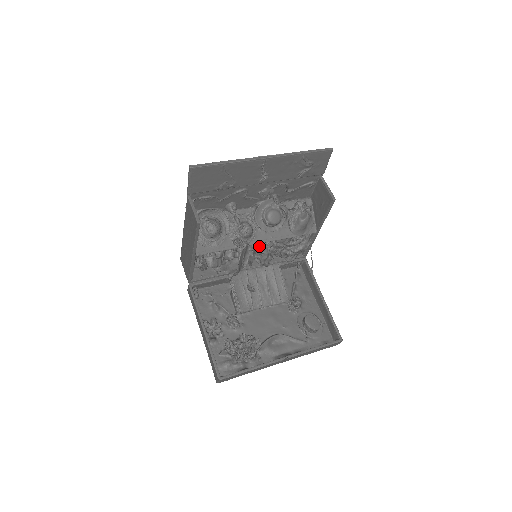
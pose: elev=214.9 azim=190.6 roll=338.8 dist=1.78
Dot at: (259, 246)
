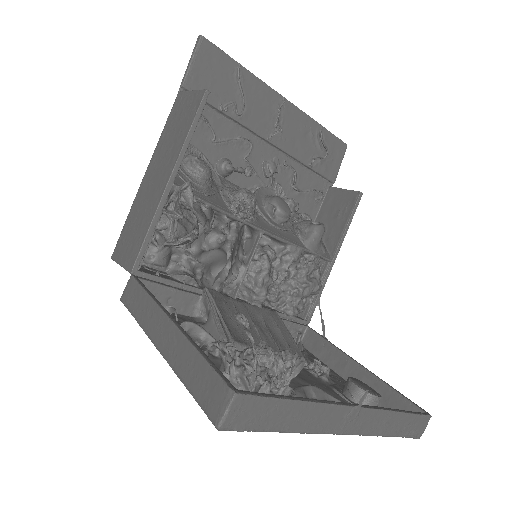
Dot at: (259, 246)
